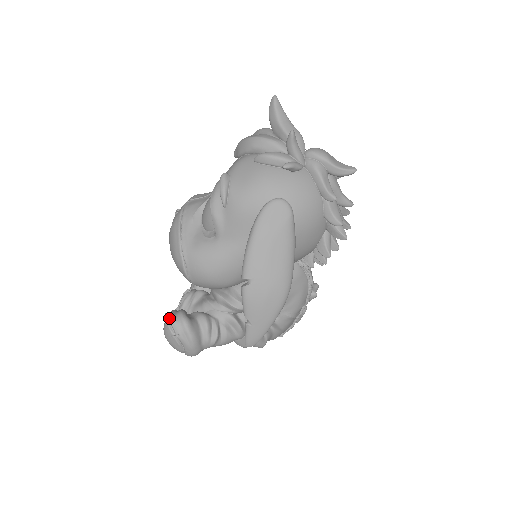
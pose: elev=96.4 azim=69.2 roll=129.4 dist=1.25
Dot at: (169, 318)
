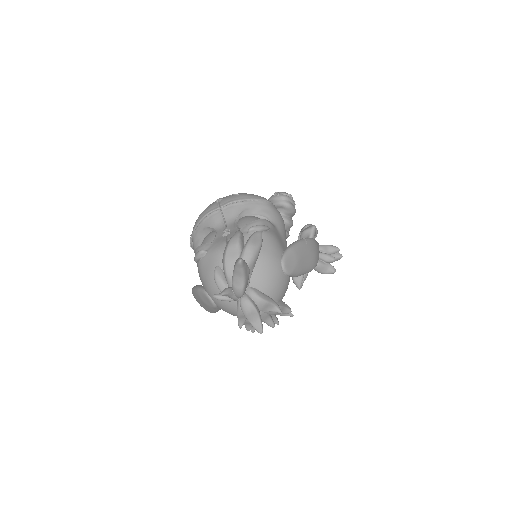
Dot at: occluded
